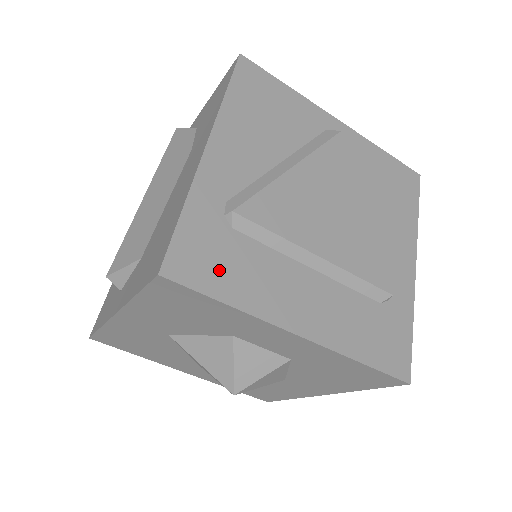
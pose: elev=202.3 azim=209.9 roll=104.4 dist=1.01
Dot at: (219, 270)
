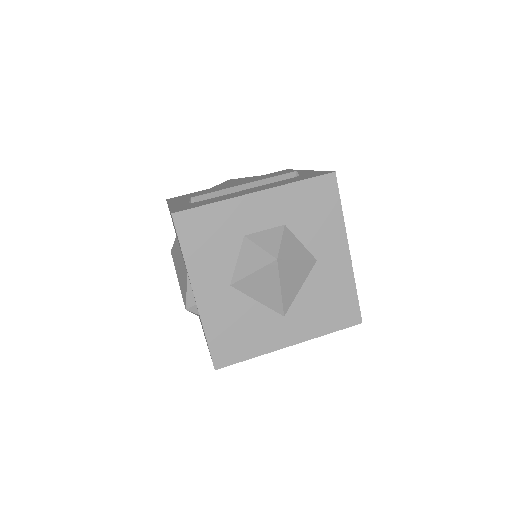
Dot at: (199, 204)
